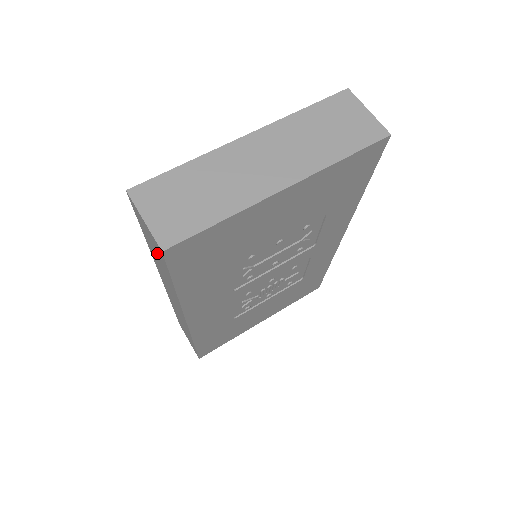
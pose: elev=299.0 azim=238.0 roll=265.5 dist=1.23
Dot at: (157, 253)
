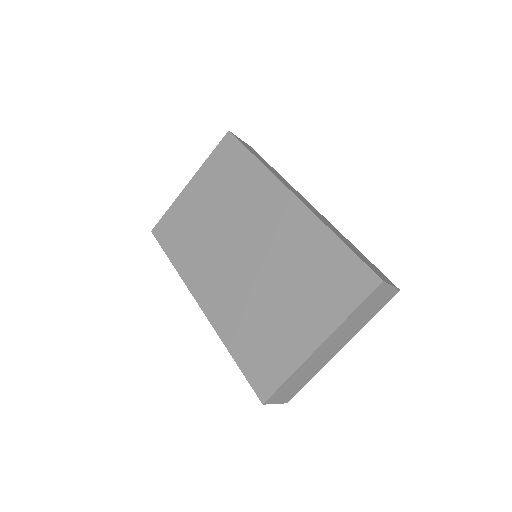
Dot at: occluded
